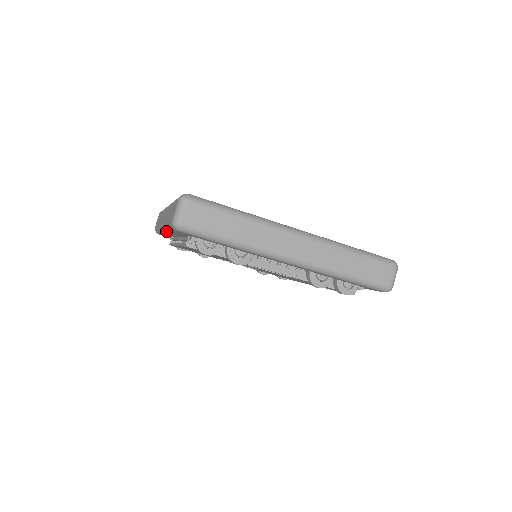
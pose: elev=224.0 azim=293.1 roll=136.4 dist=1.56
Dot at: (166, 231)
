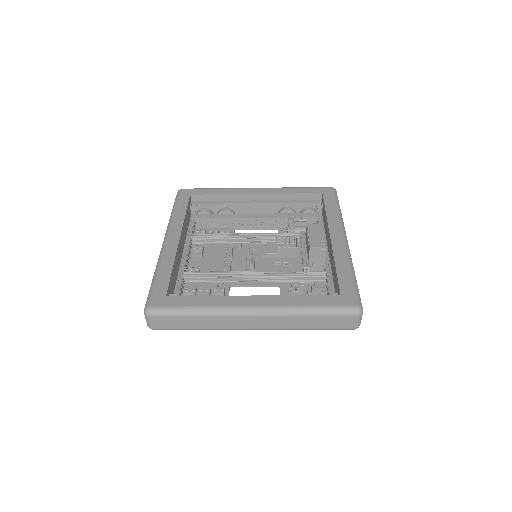
Dot at: occluded
